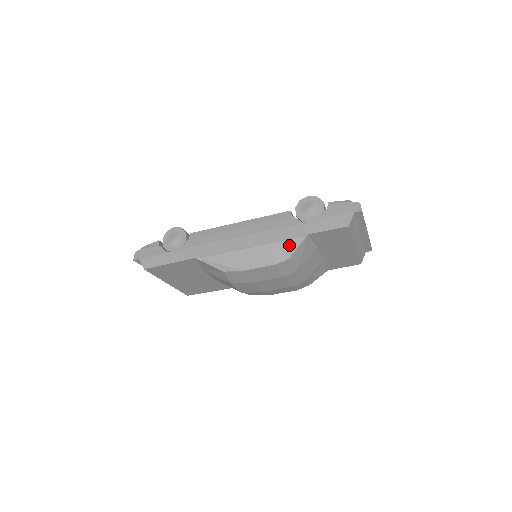
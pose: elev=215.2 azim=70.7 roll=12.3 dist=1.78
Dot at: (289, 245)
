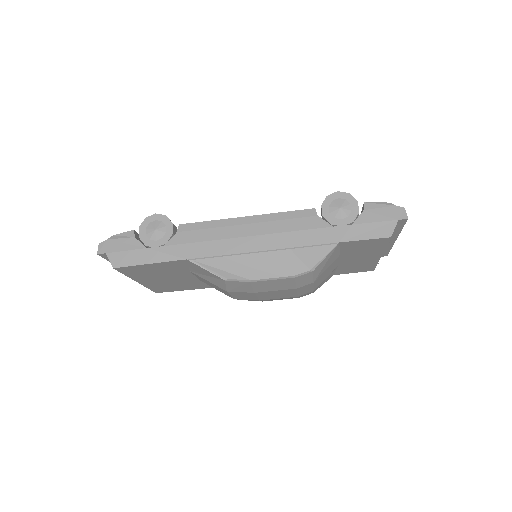
Dot at: (313, 253)
